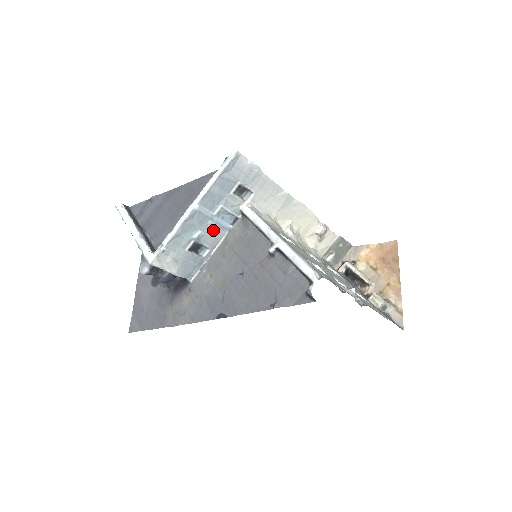
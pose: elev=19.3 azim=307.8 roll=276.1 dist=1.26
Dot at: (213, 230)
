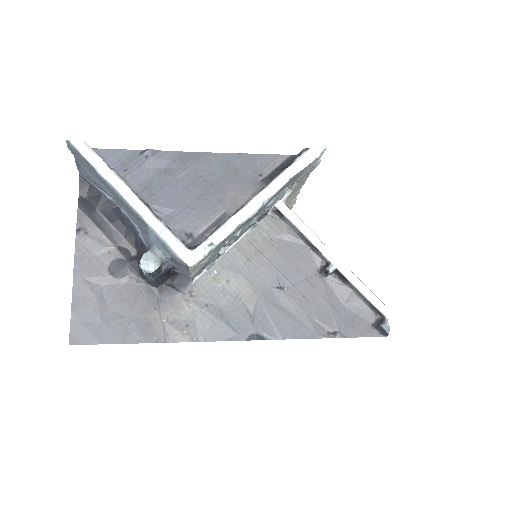
Dot at: (248, 226)
